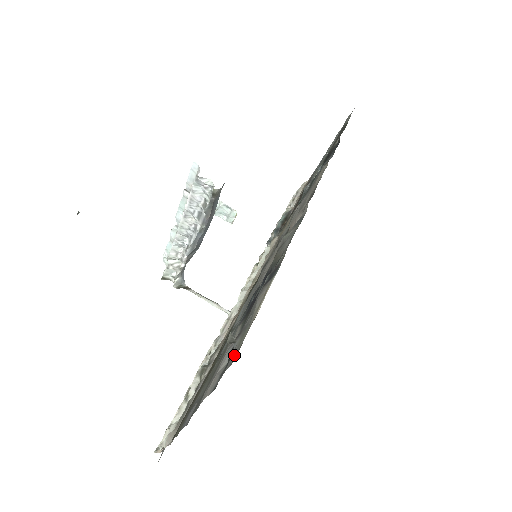
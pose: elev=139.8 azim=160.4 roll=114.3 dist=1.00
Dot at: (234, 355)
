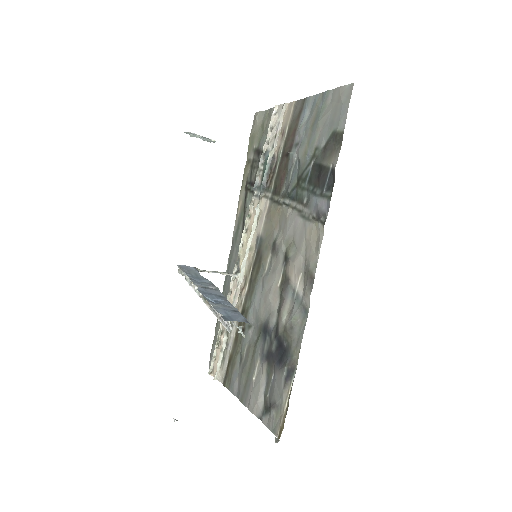
Dot at: (274, 425)
